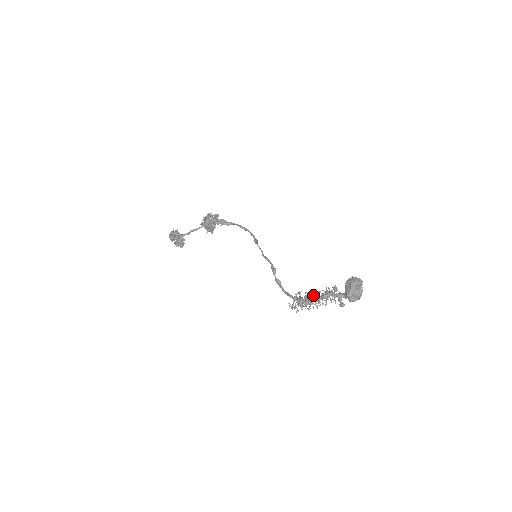
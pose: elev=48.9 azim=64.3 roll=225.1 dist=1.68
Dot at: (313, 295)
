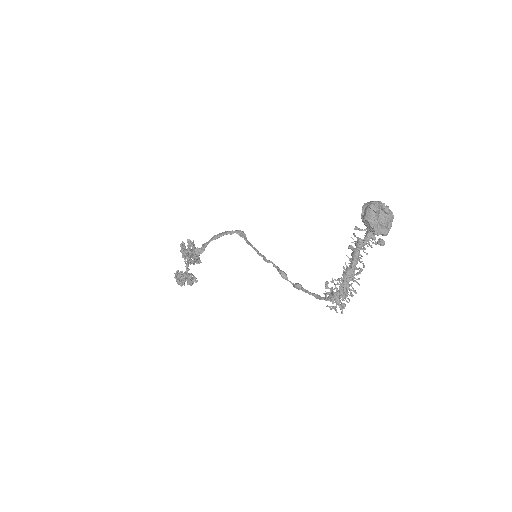
Dot at: occluded
